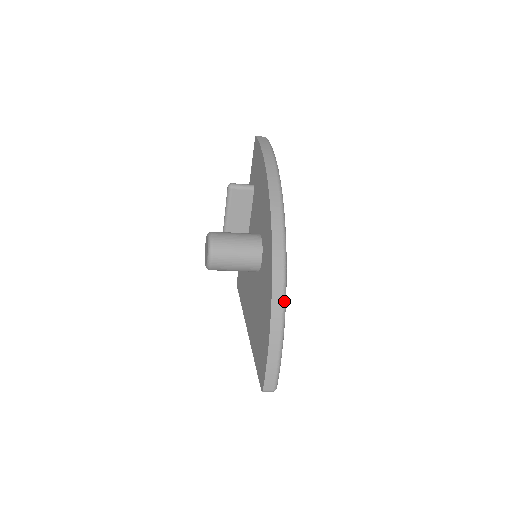
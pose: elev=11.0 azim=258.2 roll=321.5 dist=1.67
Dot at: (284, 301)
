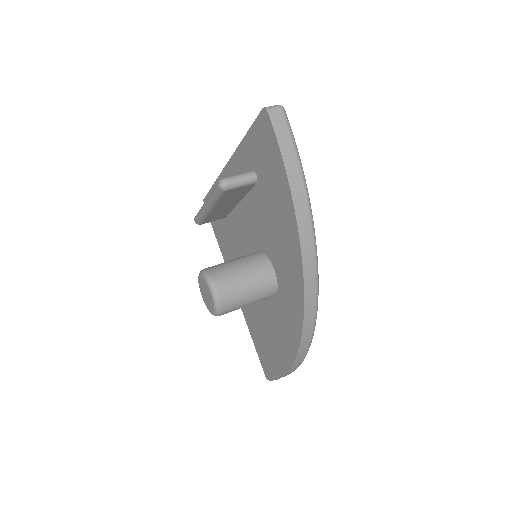
Dot at: occluded
